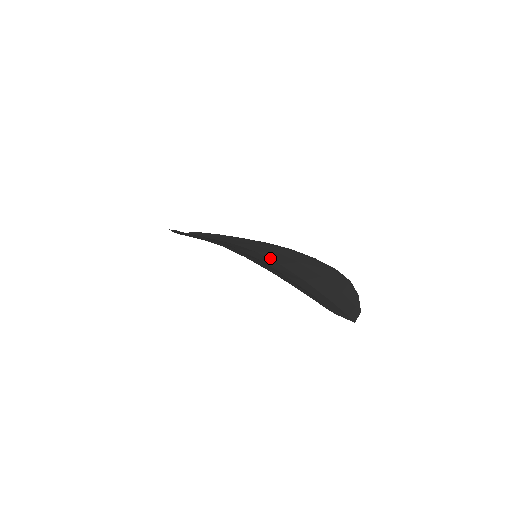
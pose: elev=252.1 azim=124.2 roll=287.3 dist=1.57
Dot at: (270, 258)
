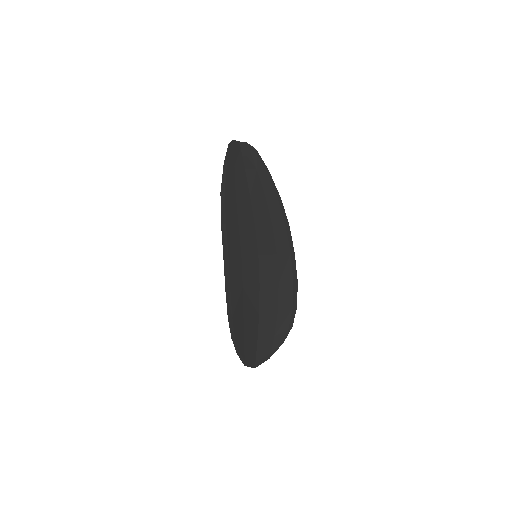
Dot at: (260, 271)
